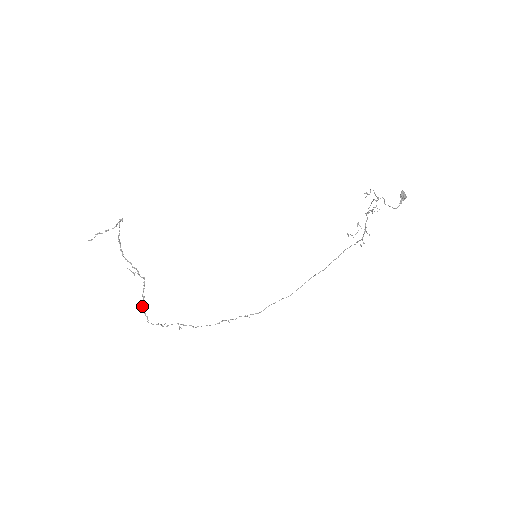
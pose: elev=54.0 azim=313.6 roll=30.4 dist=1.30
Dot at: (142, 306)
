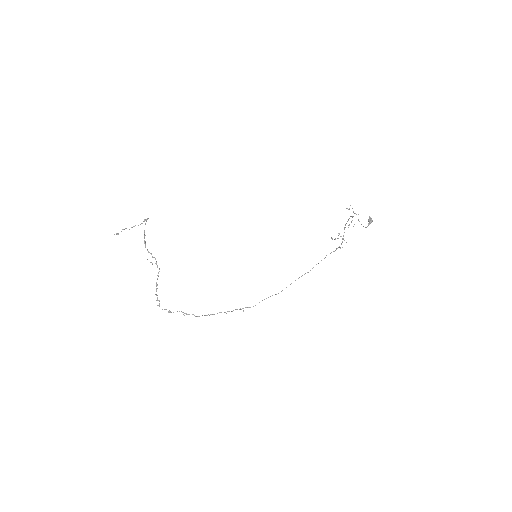
Dot at: occluded
